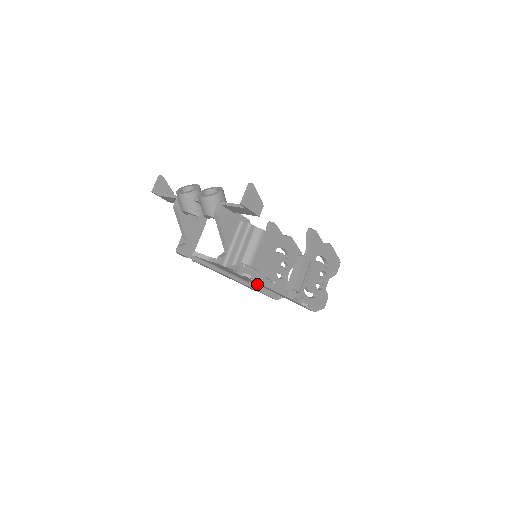
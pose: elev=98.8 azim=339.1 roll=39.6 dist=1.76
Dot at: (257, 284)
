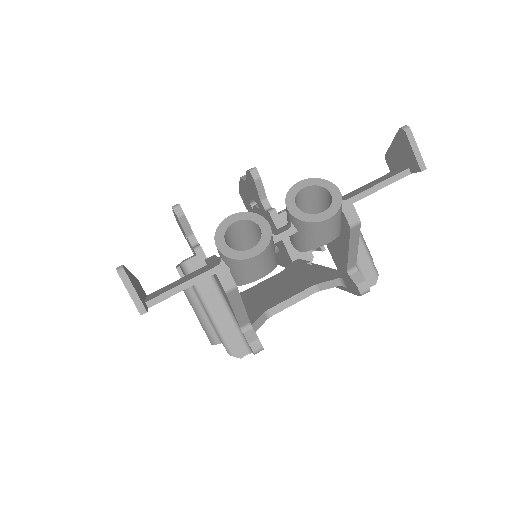
Dot at: occluded
